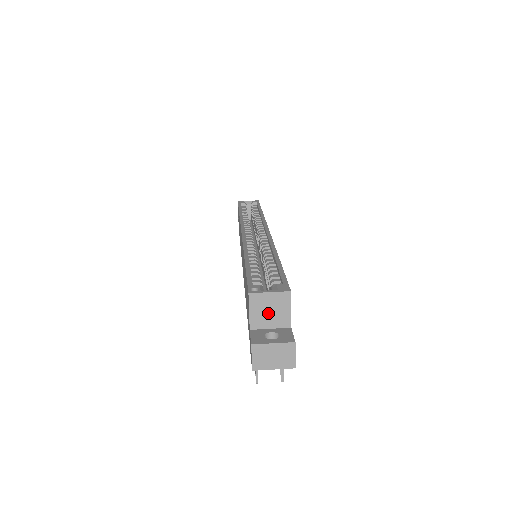
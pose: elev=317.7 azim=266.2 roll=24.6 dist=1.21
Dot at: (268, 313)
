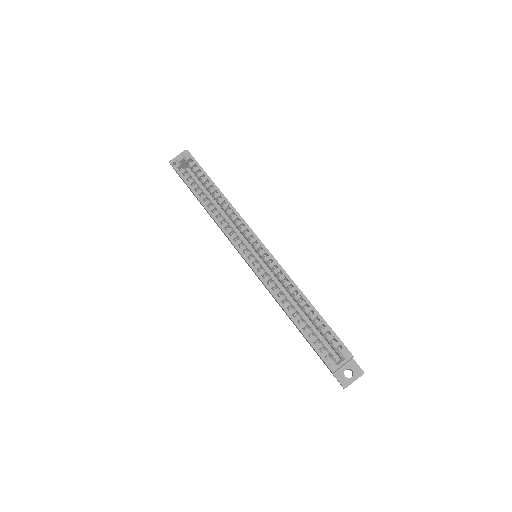
Dot at: occluded
